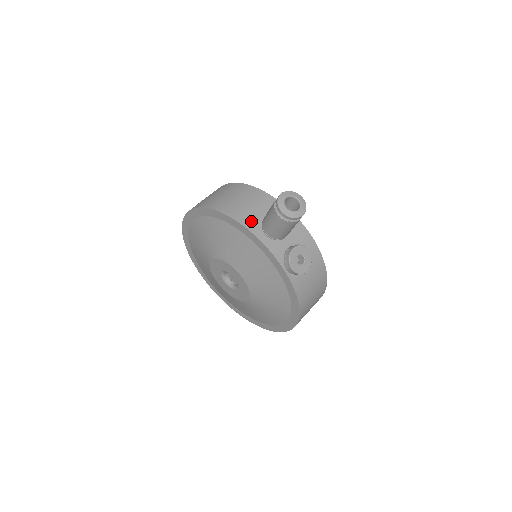
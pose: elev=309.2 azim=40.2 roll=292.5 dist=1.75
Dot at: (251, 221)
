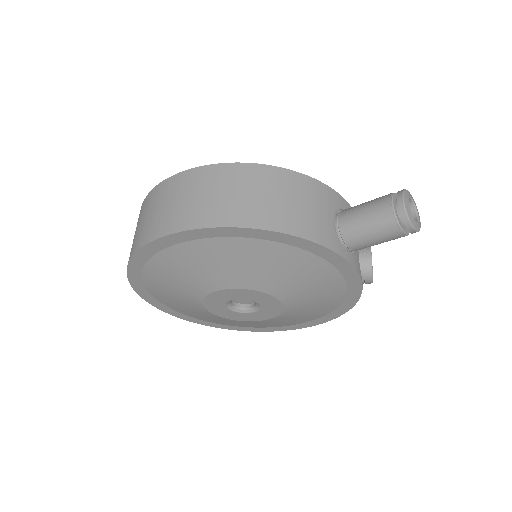
Dot at: (329, 236)
